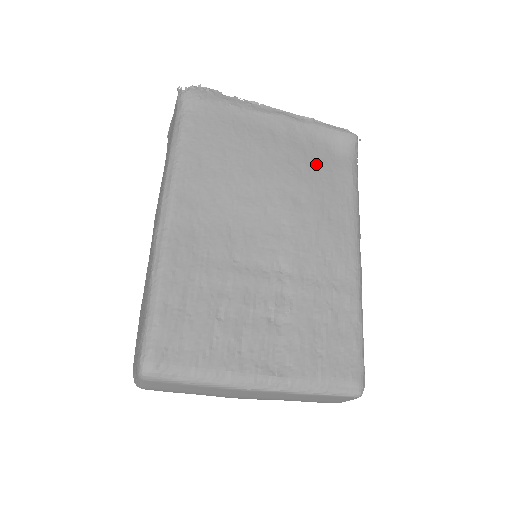
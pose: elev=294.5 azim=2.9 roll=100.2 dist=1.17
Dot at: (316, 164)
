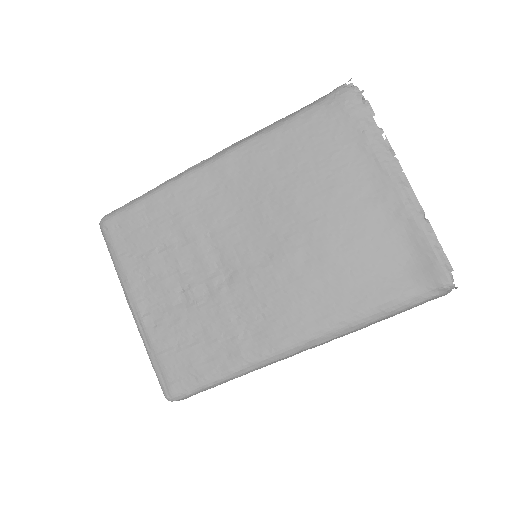
Dot at: (366, 255)
